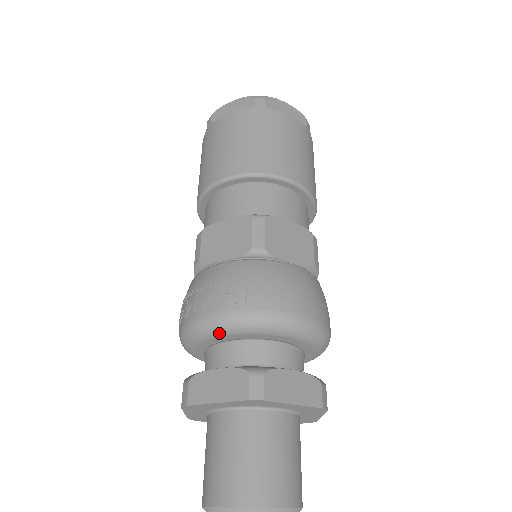
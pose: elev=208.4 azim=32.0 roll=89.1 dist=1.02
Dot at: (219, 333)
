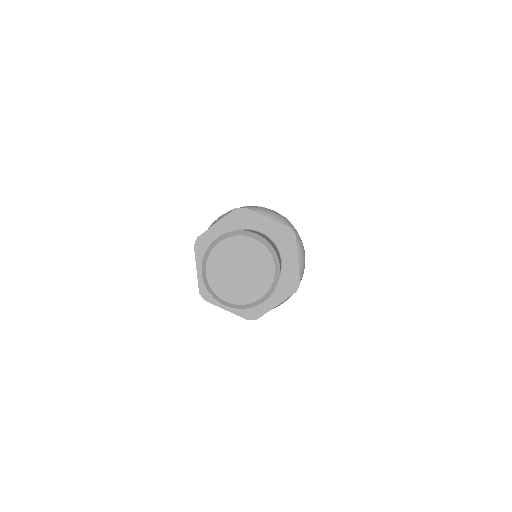
Dot at: occluded
